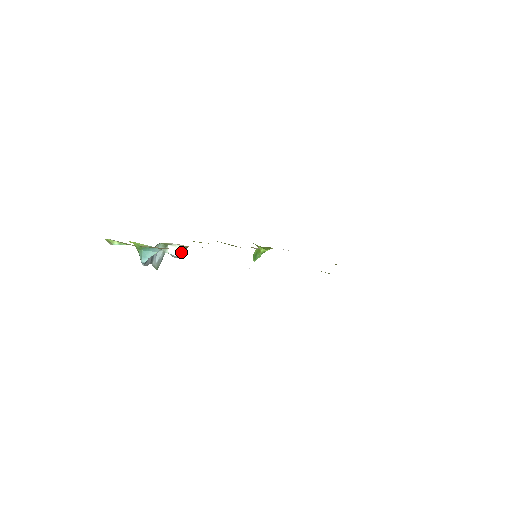
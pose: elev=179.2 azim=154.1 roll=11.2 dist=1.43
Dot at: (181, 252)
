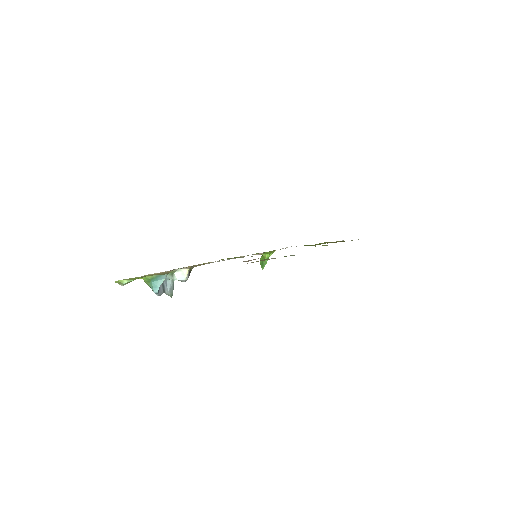
Dot at: (187, 274)
